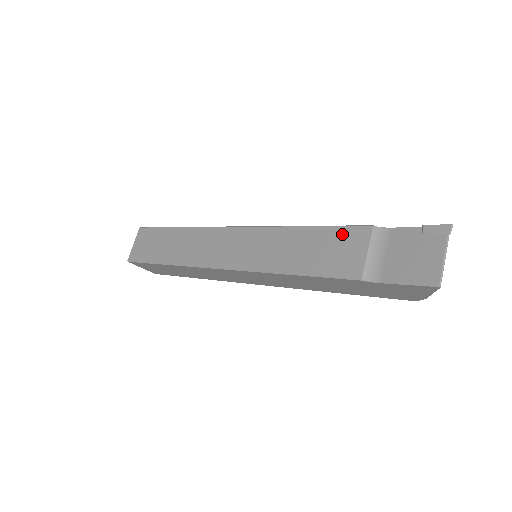
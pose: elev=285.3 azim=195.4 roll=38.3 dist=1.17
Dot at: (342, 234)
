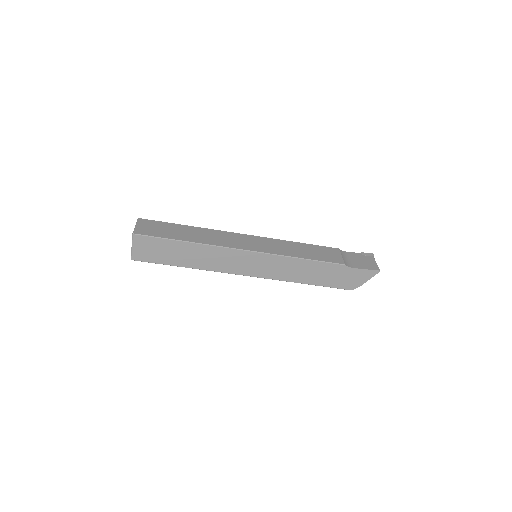
Dot at: (324, 248)
